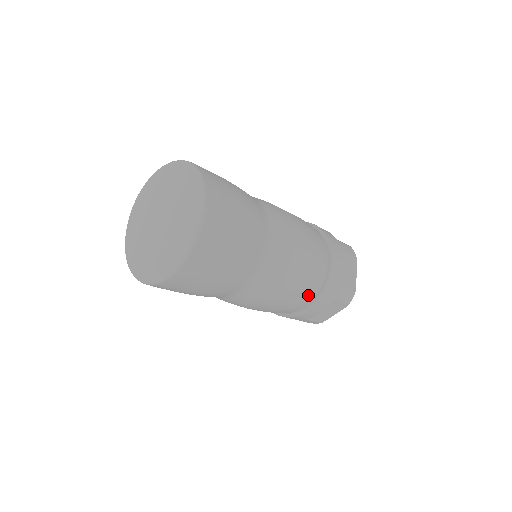
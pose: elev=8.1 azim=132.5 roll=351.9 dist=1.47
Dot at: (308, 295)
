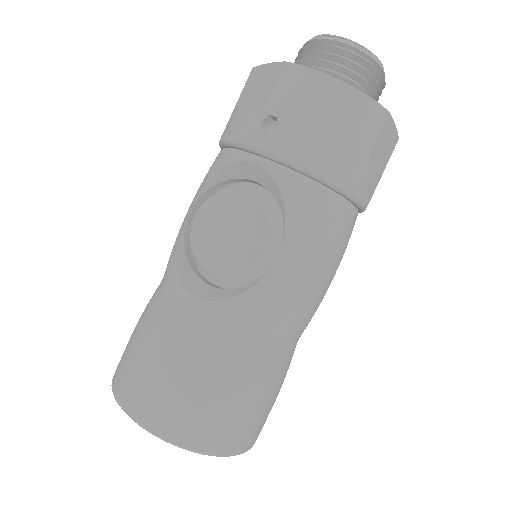
Dot at: occluded
